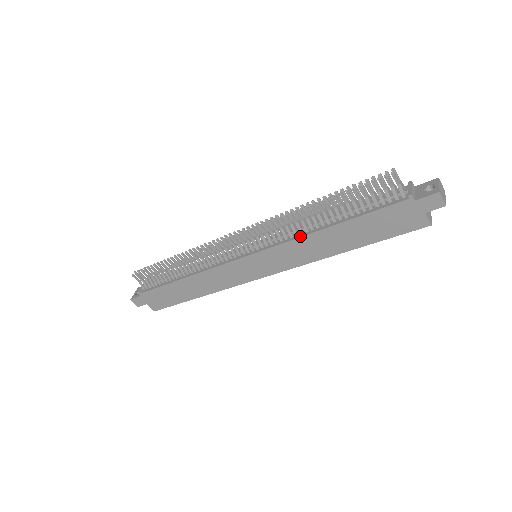
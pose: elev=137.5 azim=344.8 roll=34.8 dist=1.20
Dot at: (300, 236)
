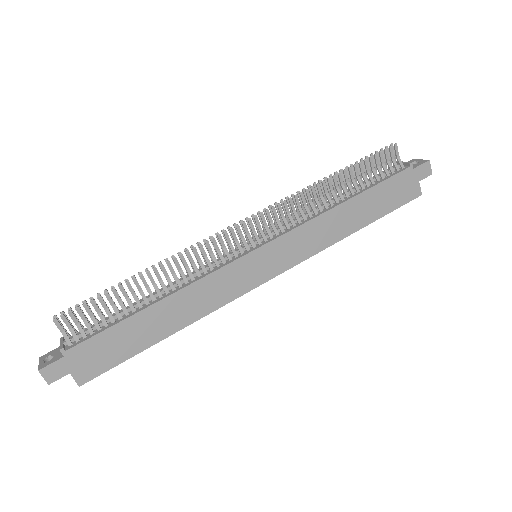
Dot at: (317, 215)
